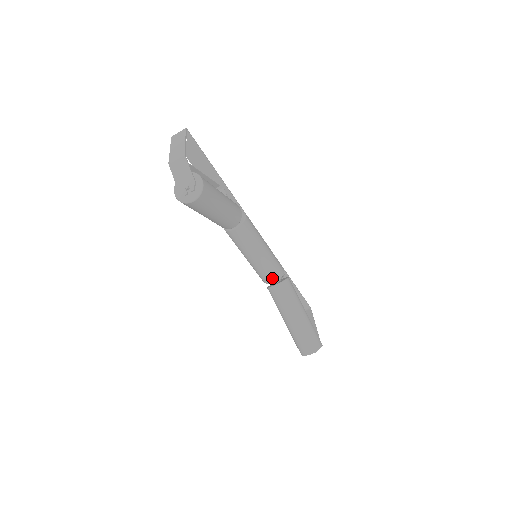
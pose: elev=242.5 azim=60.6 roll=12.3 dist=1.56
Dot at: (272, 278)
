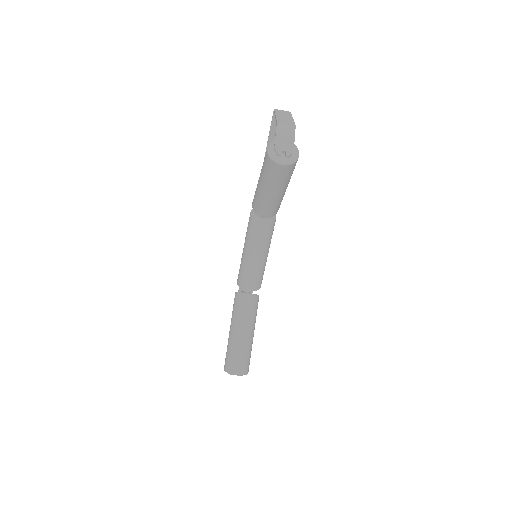
Dot at: (251, 285)
